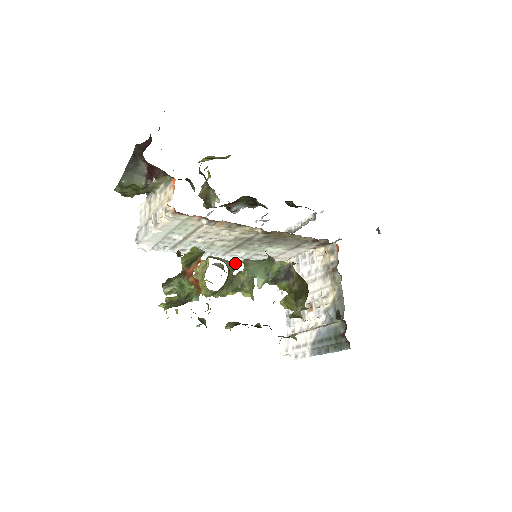
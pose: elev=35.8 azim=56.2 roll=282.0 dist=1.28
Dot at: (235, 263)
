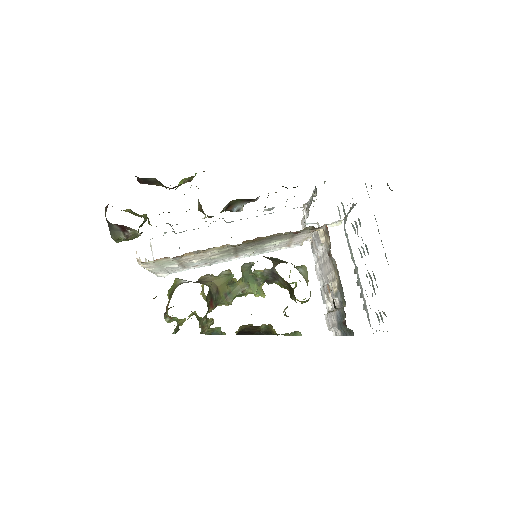
Dot at: (225, 276)
